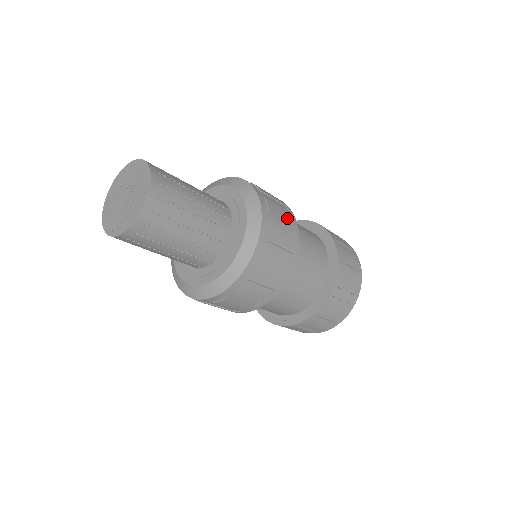
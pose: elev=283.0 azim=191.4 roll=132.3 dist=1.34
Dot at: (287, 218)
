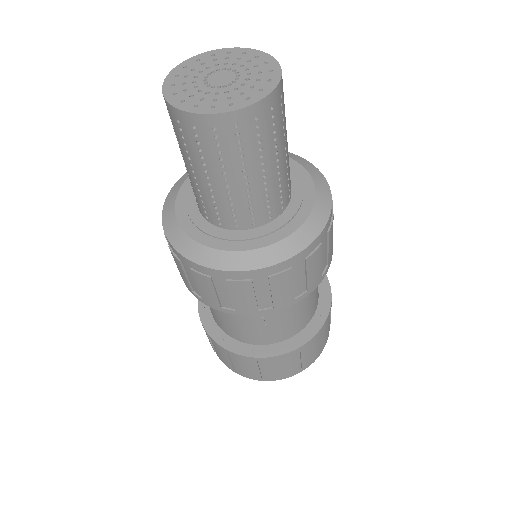
Dot at: occluded
